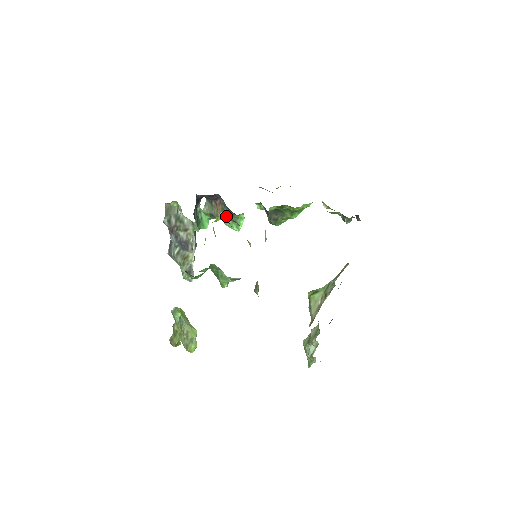
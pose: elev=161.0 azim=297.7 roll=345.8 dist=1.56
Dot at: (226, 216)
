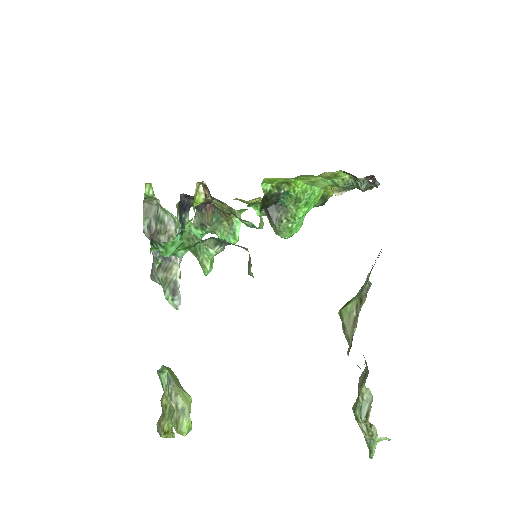
Dot at: (207, 189)
